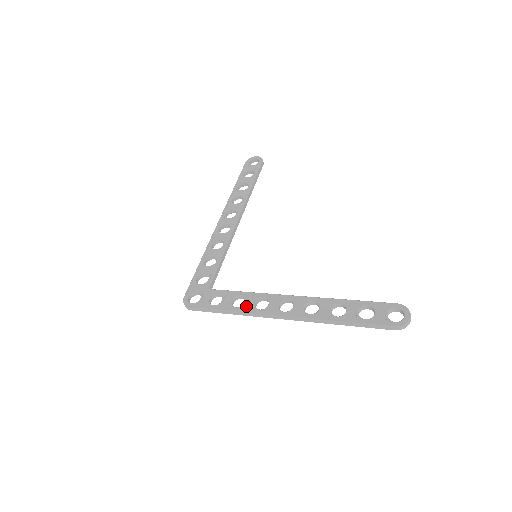
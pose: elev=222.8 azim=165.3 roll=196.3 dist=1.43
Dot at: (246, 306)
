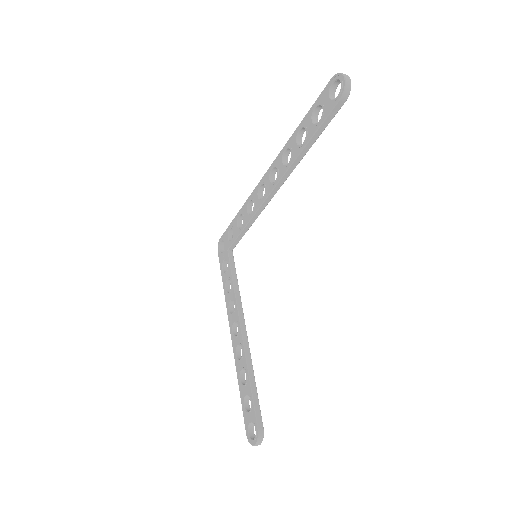
Dot at: (228, 296)
